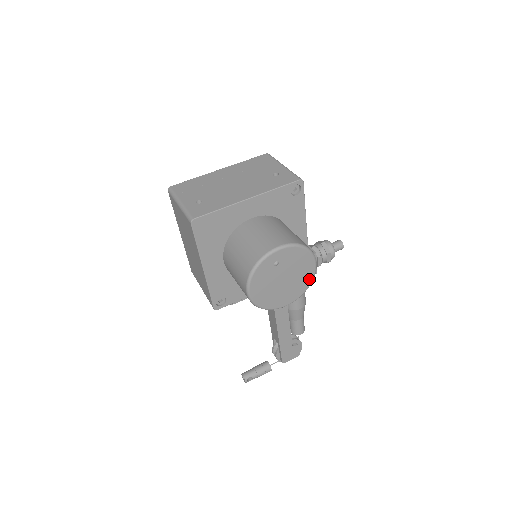
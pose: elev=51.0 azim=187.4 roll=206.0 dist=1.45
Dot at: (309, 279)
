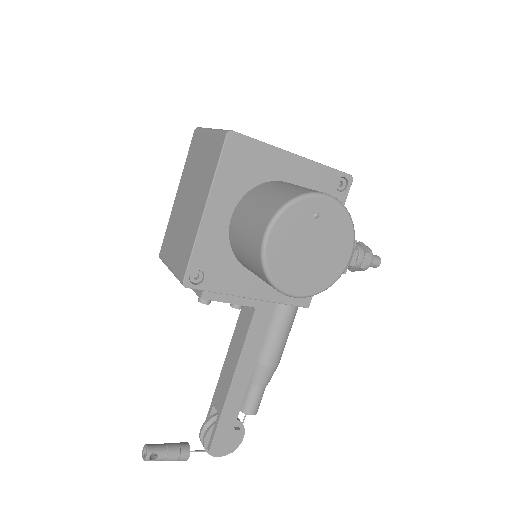
Dot at: (335, 274)
